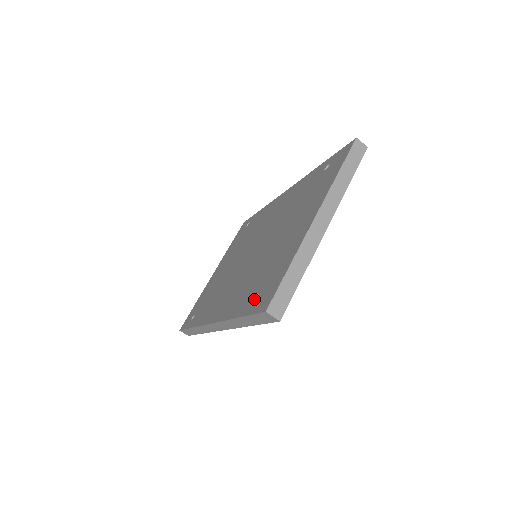
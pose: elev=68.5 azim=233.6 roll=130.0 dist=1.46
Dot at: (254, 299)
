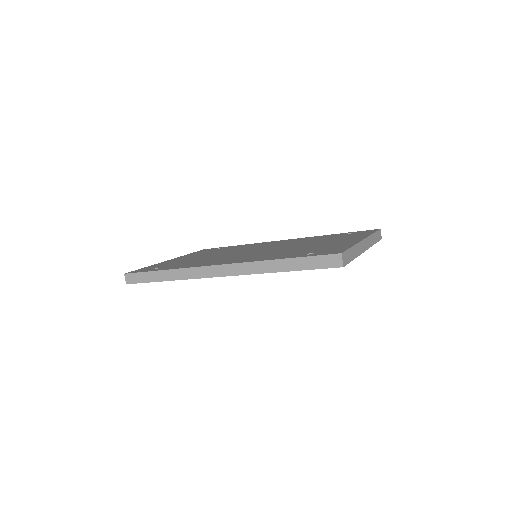
Dot at: (307, 254)
